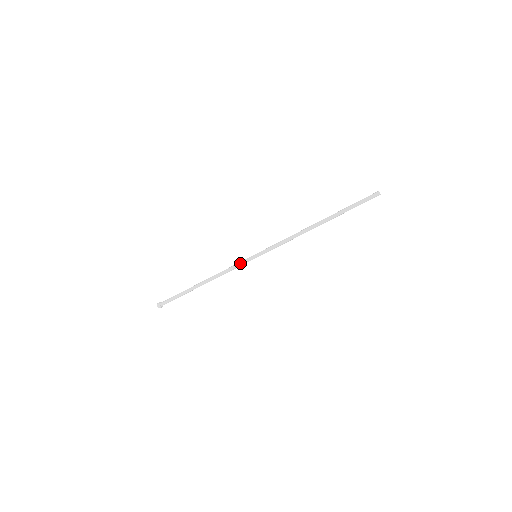
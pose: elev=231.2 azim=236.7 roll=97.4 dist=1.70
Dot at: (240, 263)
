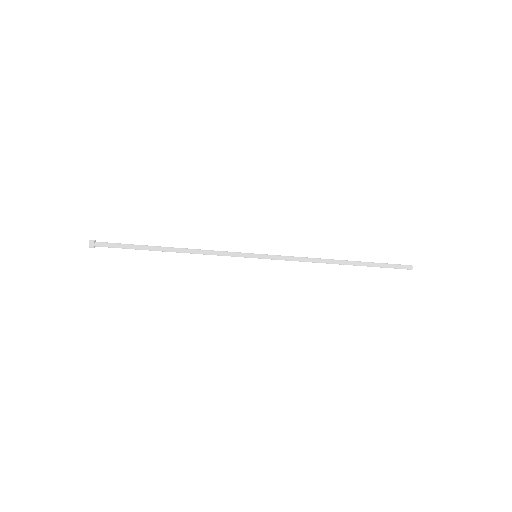
Dot at: (234, 252)
